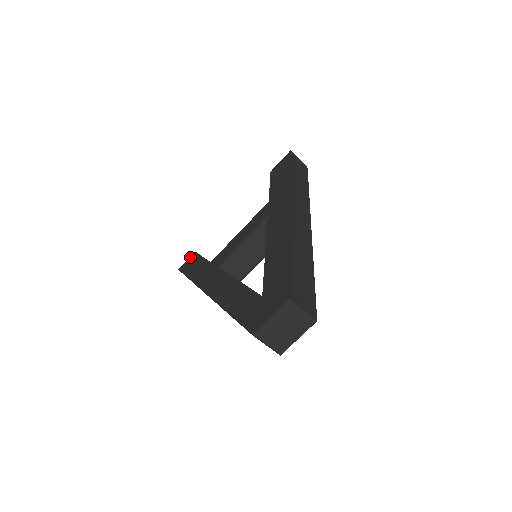
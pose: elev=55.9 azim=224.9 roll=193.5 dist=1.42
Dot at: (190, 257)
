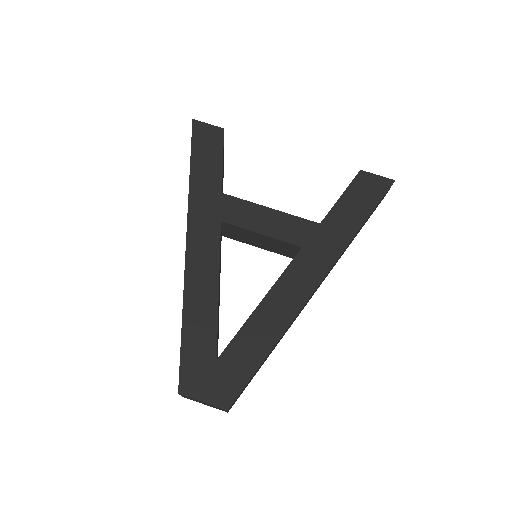
Dot at: (214, 128)
